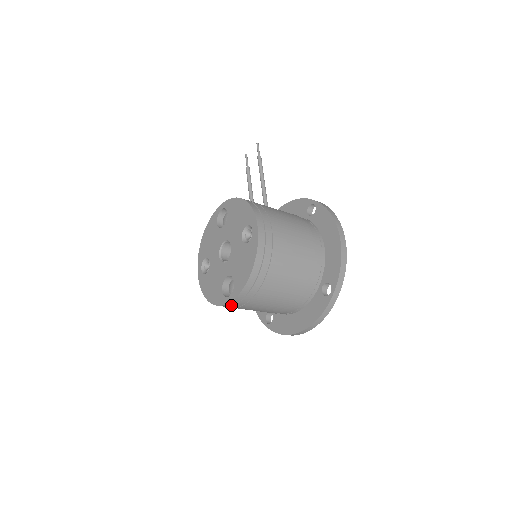
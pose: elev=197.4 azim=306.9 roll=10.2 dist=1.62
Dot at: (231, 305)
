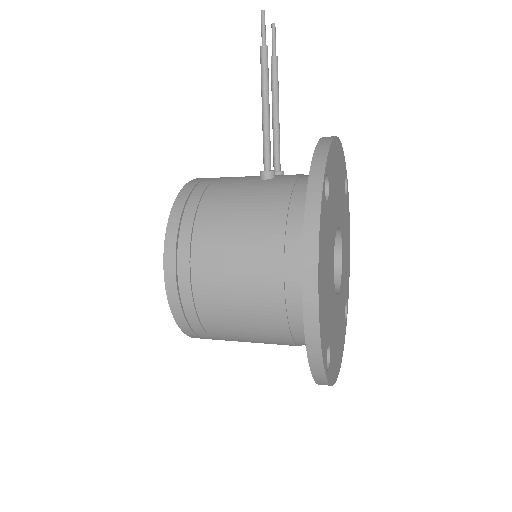
Dot at: occluded
